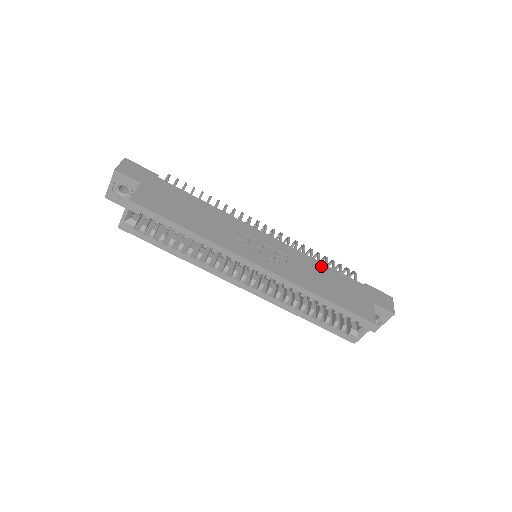
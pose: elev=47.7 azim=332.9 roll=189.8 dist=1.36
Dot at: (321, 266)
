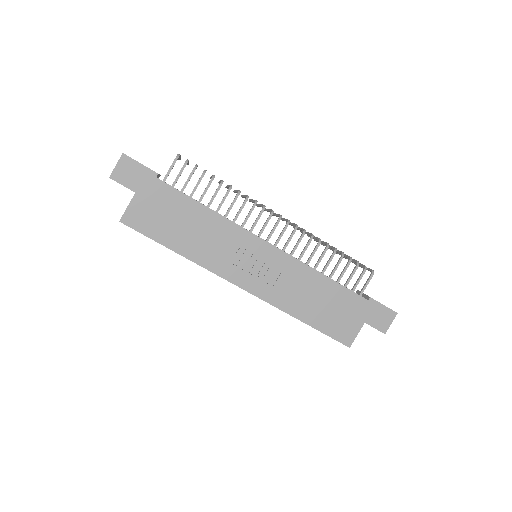
Dot at: (320, 280)
